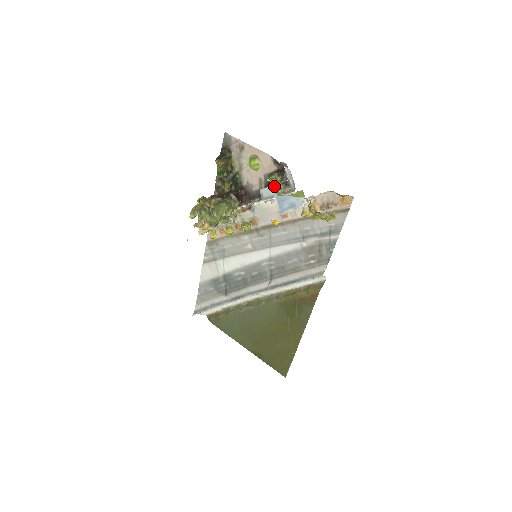
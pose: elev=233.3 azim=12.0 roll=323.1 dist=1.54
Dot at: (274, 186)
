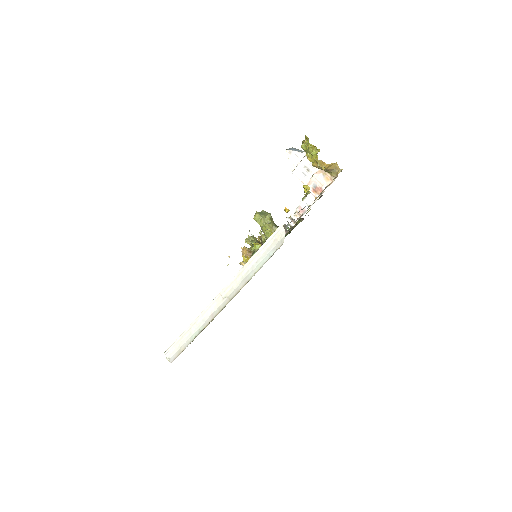
Dot at: occluded
